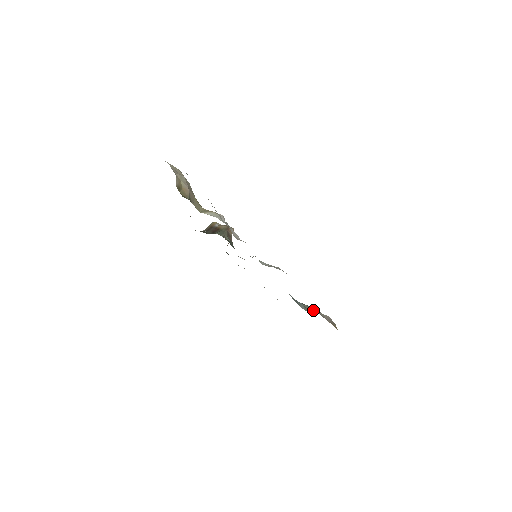
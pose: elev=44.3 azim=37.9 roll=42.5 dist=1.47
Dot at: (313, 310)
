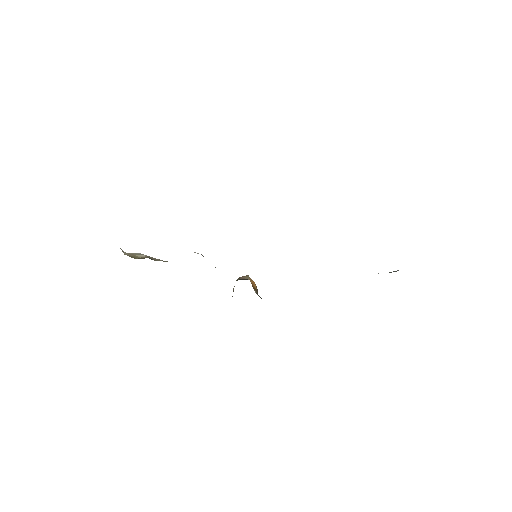
Dot at: occluded
